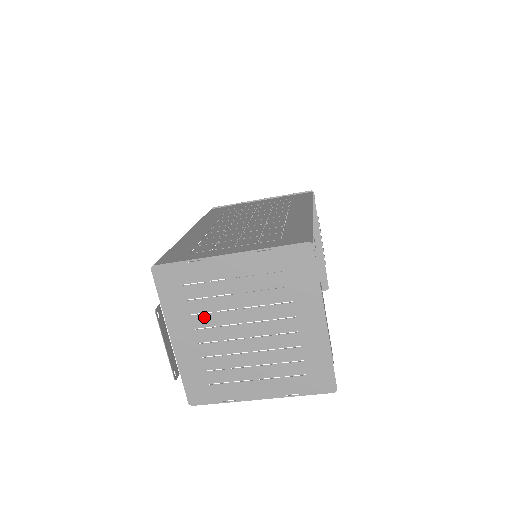
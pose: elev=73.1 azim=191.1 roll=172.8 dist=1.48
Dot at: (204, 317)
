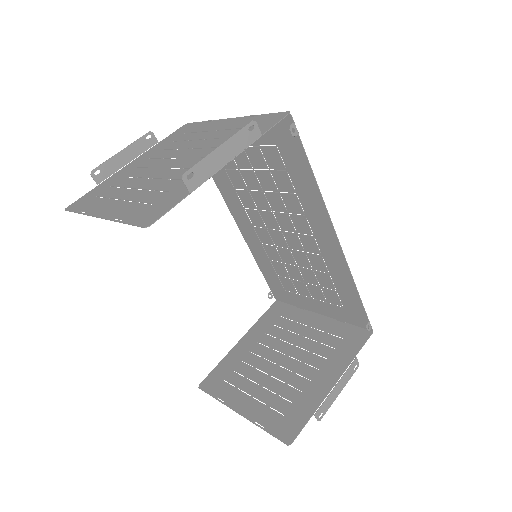
Dot at: (165, 152)
